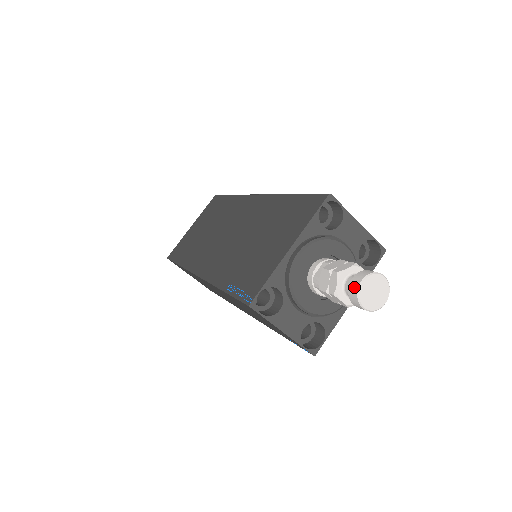
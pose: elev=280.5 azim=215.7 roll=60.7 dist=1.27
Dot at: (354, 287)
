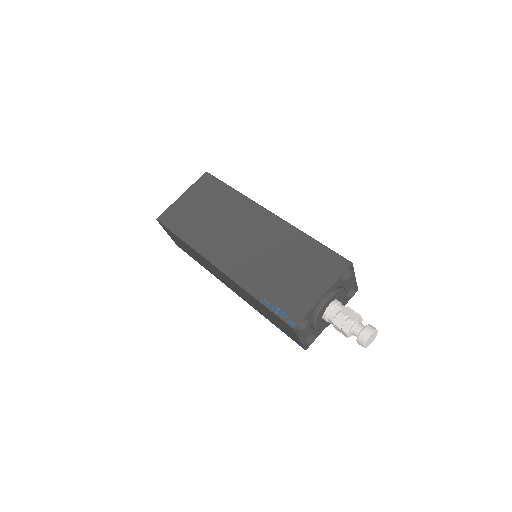
Dot at: (364, 336)
